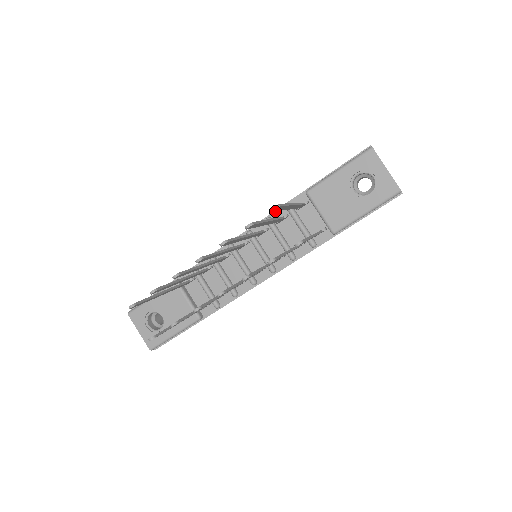
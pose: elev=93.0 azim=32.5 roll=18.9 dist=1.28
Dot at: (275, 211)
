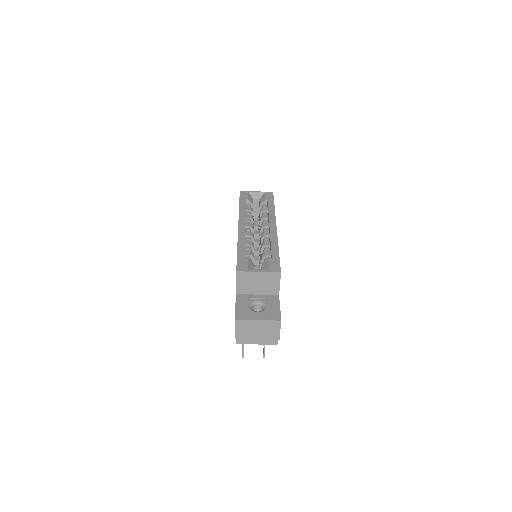
Dot at: occluded
